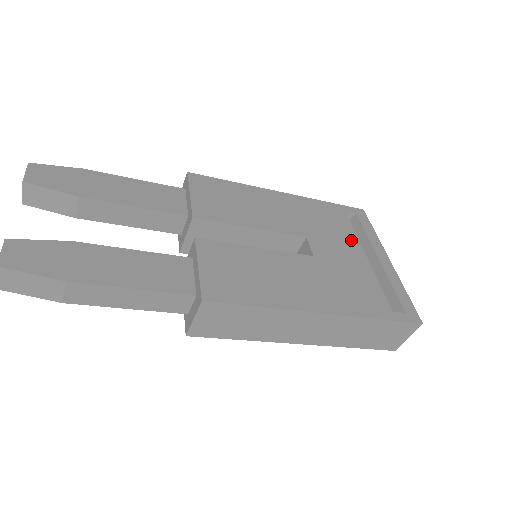
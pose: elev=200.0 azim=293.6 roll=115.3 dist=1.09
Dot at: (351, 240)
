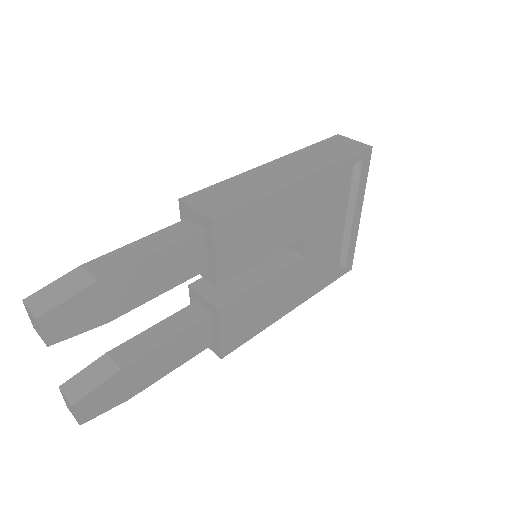
Dot at: (341, 211)
